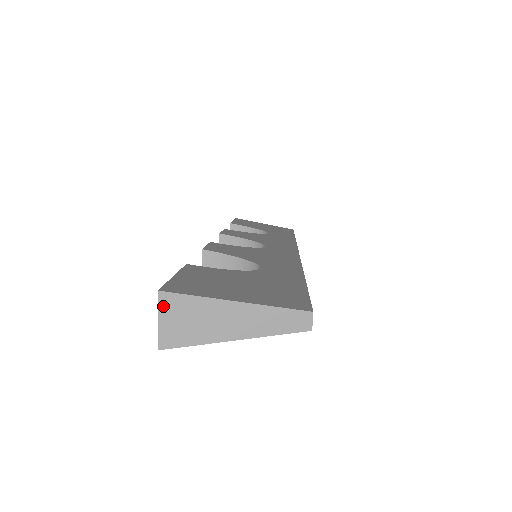
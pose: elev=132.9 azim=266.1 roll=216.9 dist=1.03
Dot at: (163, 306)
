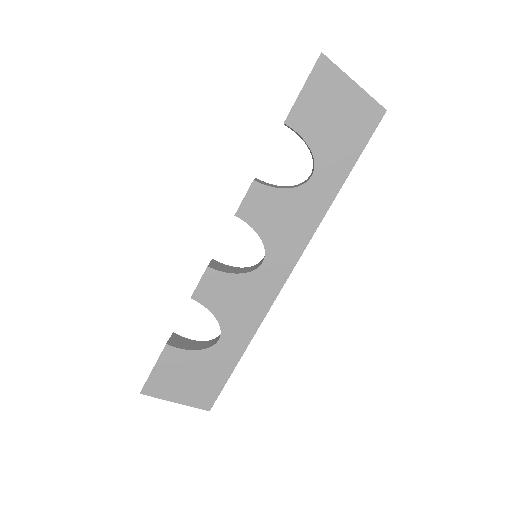
Dot at: occluded
